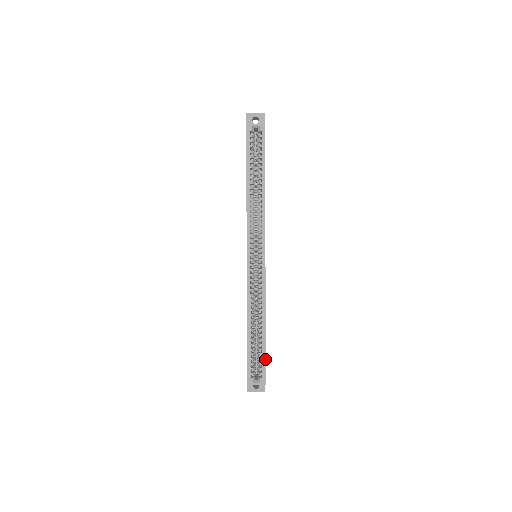
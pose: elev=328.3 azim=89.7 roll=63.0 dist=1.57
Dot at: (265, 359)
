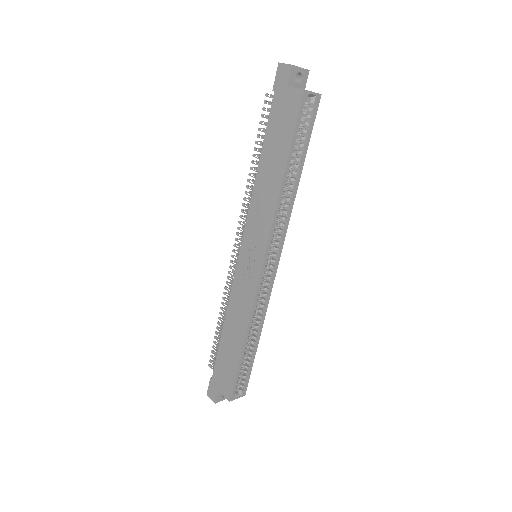
Dot at: occluded
